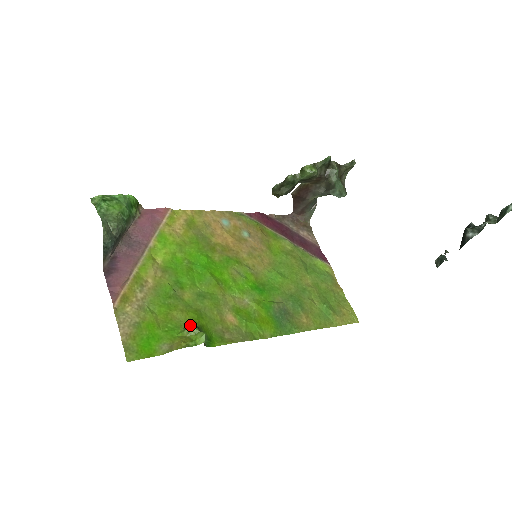
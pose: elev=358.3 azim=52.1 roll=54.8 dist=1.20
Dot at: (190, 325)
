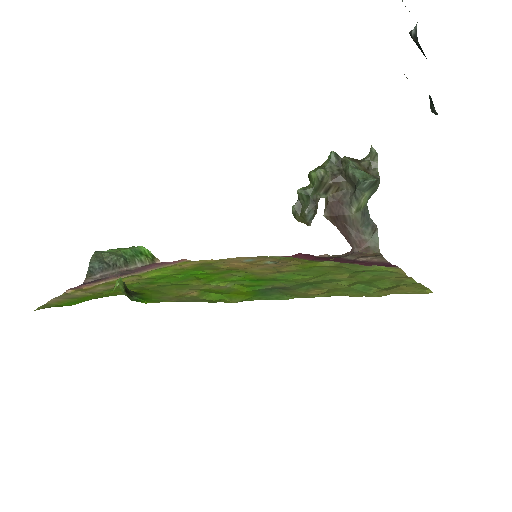
Dot at: occluded
